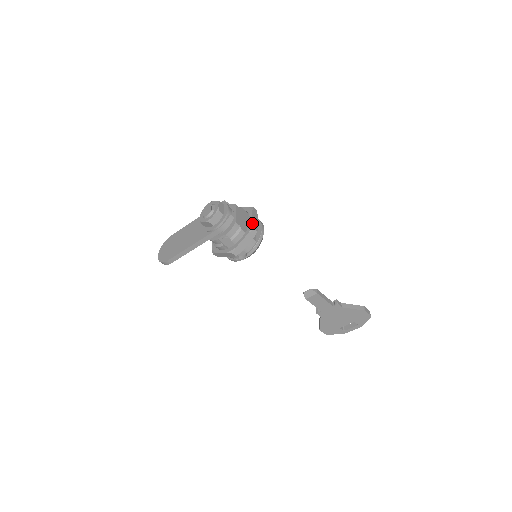
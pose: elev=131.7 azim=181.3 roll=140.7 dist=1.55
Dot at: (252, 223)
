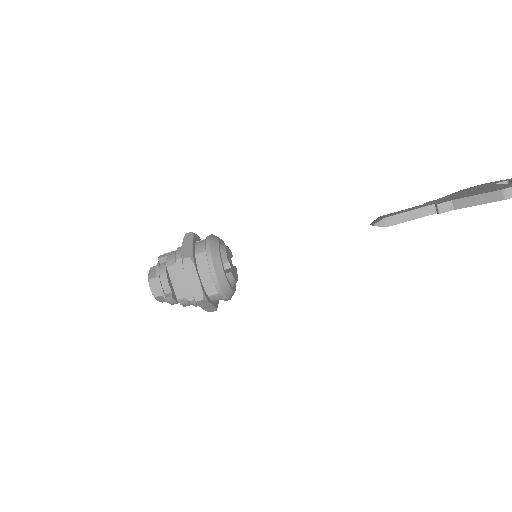
Dot at: occluded
